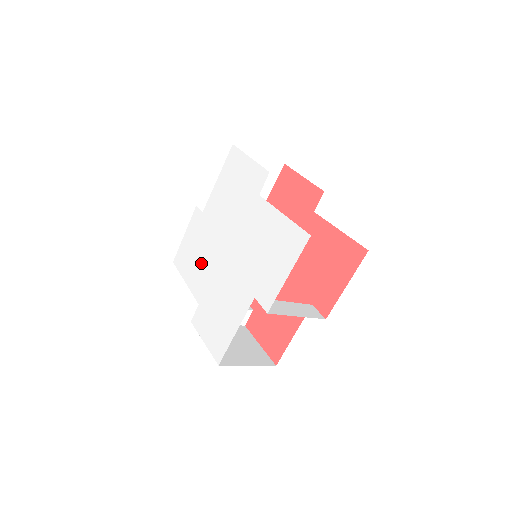
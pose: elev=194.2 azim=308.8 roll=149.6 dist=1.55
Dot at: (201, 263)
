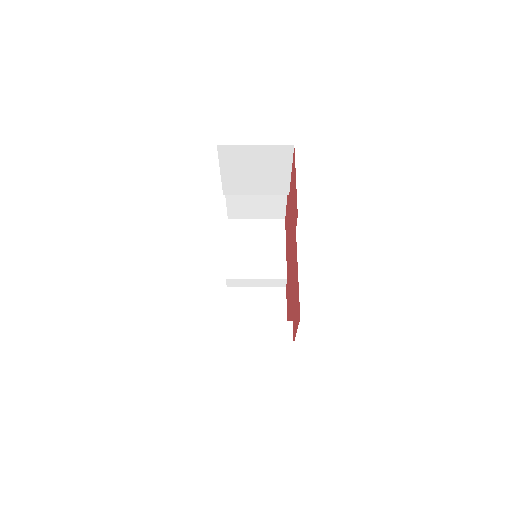
Dot at: occluded
